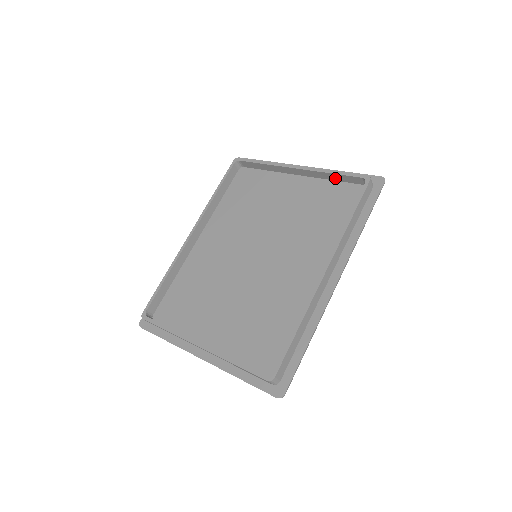
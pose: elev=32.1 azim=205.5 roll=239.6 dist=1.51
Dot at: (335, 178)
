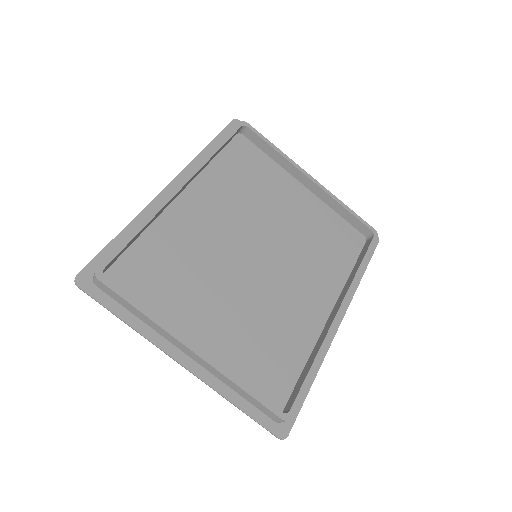
Dot at: (342, 213)
